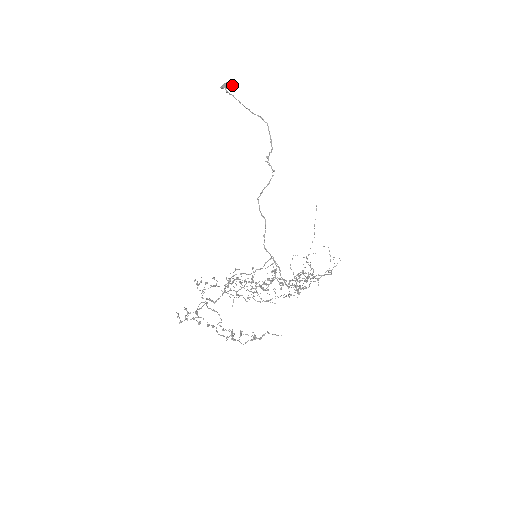
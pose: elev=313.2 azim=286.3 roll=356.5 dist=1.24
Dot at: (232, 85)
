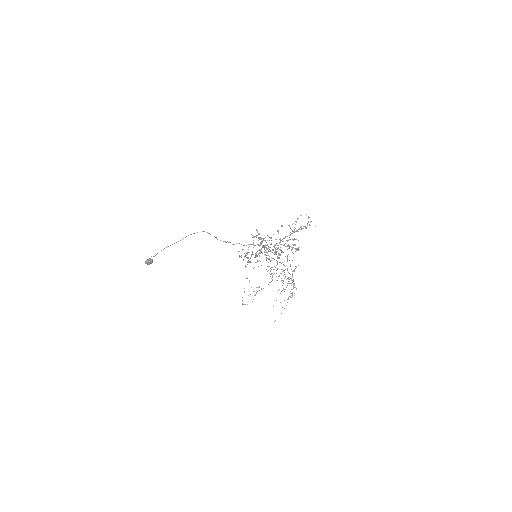
Dot at: (152, 260)
